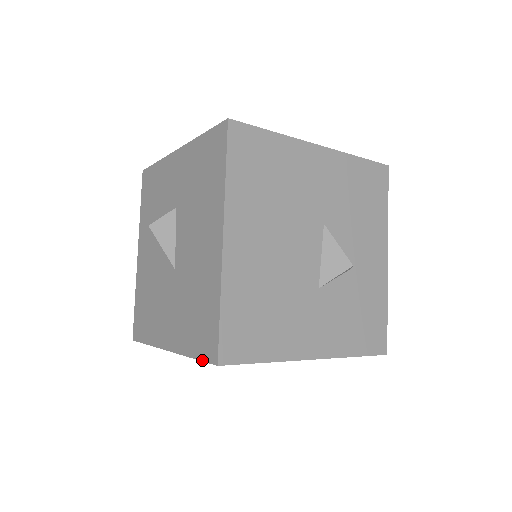
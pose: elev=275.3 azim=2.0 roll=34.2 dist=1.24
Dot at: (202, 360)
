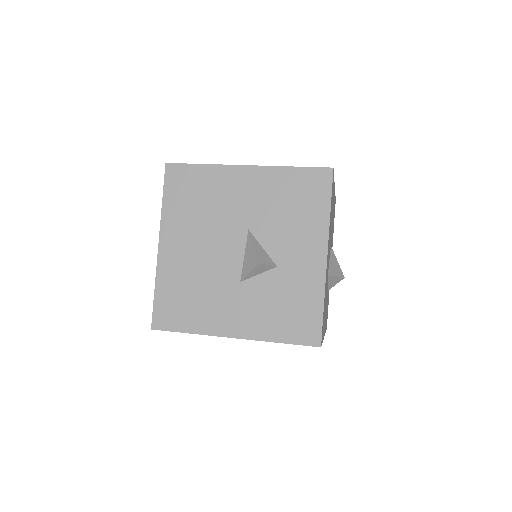
Dot at: occluded
